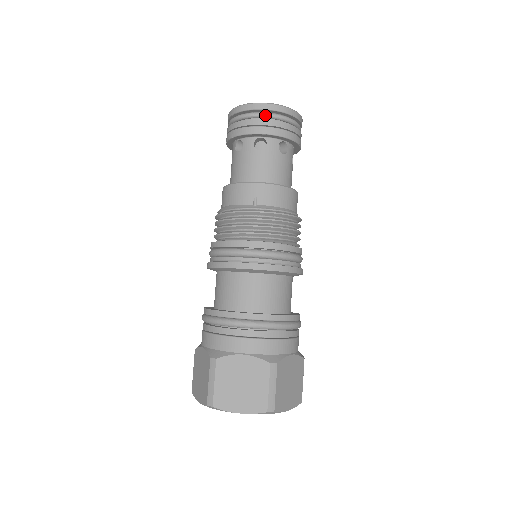
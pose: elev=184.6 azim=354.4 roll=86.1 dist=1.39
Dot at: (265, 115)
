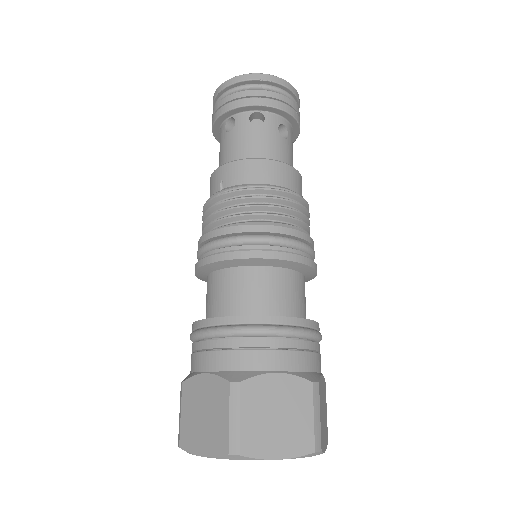
Dot at: (228, 92)
